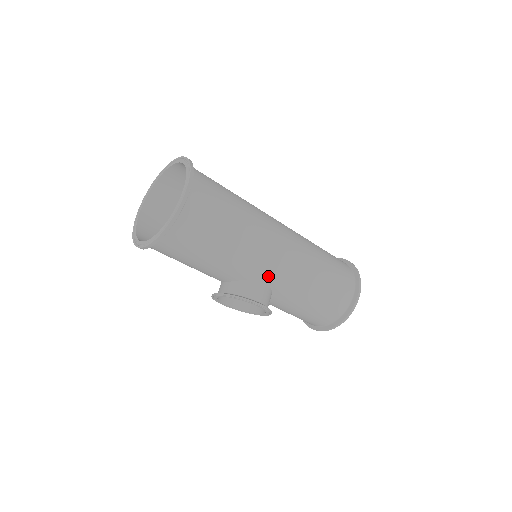
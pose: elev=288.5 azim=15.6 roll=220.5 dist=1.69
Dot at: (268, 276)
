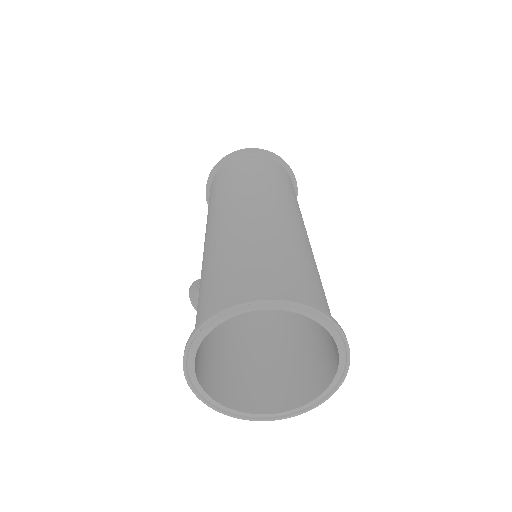
Dot at: occluded
